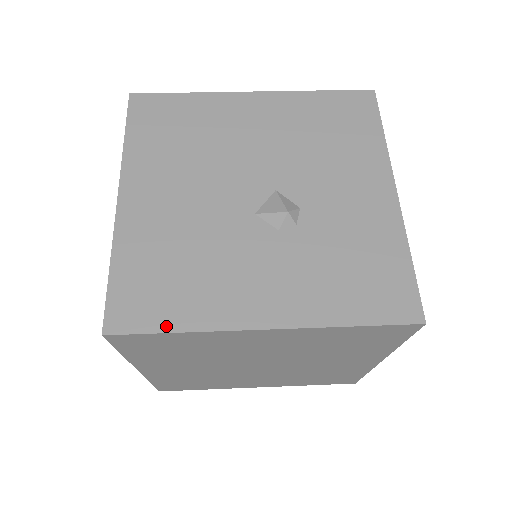
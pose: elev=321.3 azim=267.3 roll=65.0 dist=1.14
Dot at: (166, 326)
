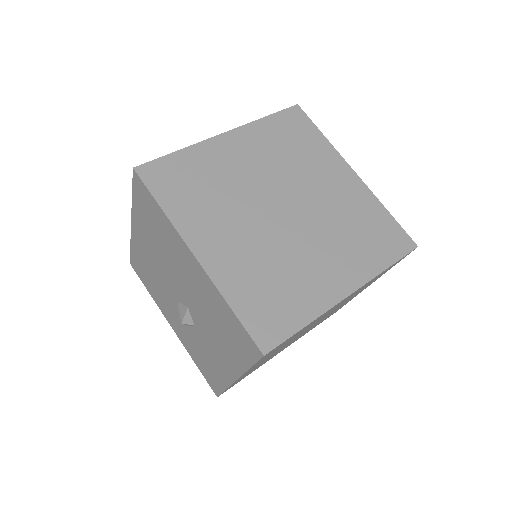
Dot at: (146, 286)
